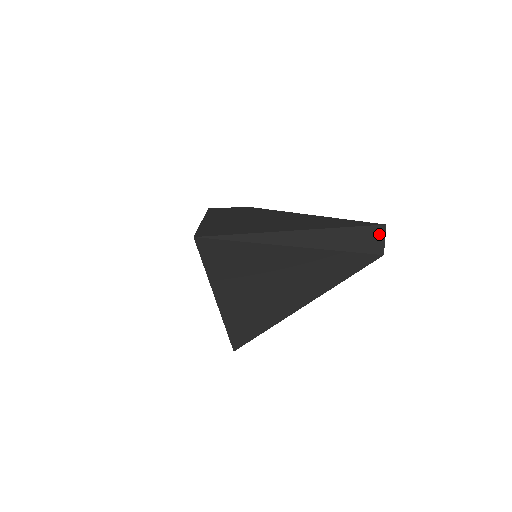
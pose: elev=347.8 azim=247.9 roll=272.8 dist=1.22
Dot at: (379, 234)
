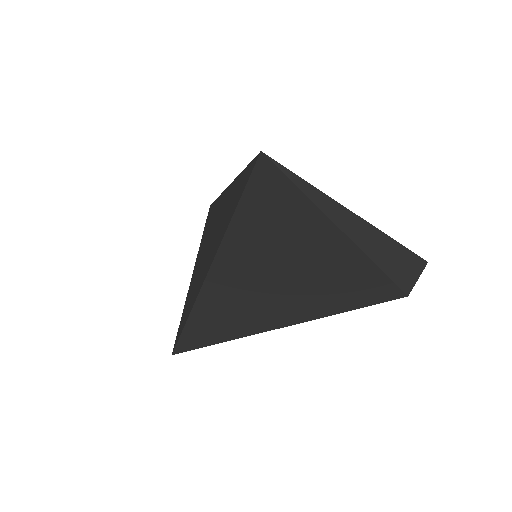
Dot at: (417, 269)
